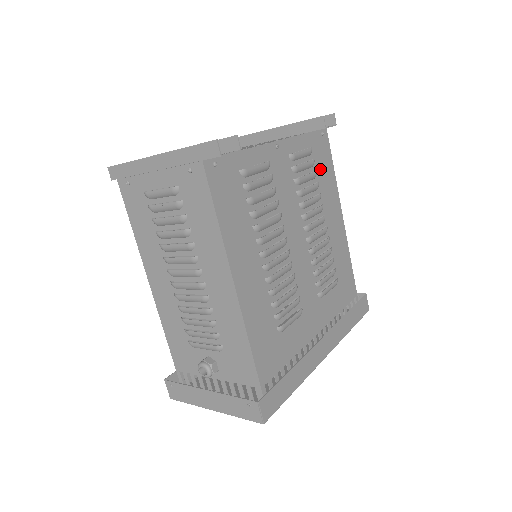
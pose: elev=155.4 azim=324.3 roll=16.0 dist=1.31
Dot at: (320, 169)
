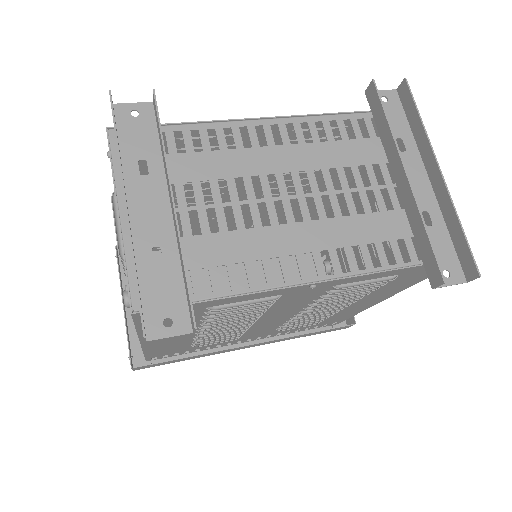
Dot at: (392, 283)
